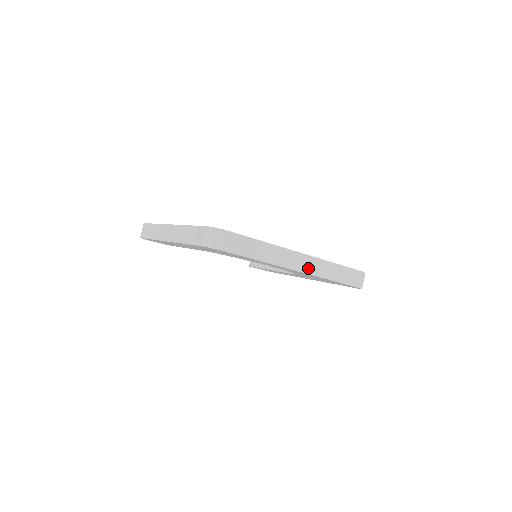
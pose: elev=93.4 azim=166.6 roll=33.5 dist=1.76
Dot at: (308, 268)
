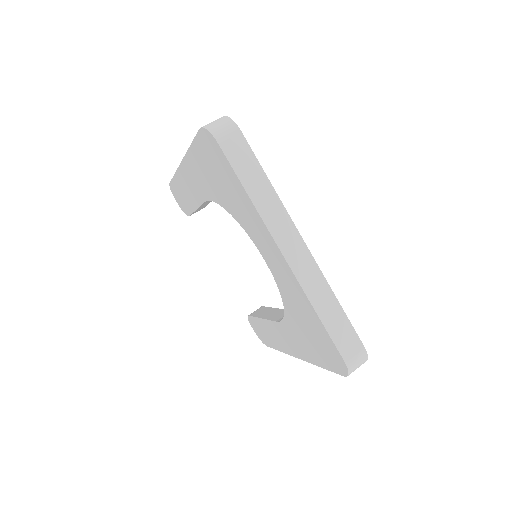
Dot at: (297, 264)
